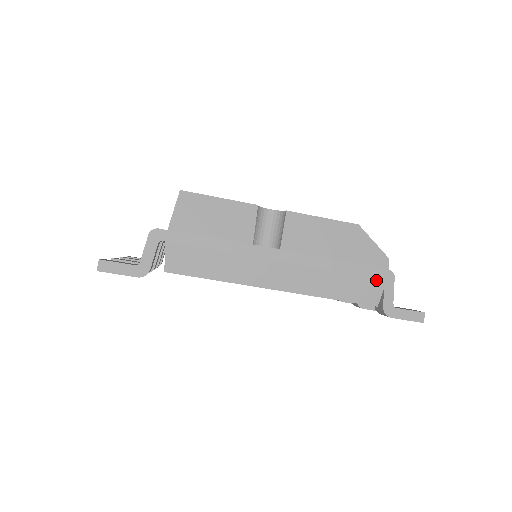
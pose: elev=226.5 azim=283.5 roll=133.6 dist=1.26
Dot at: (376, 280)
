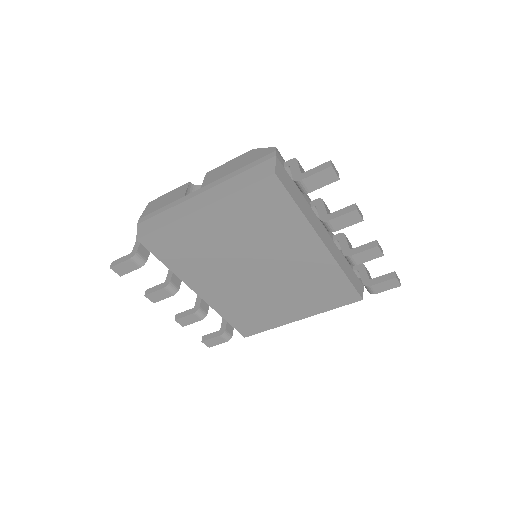
Dot at: (268, 161)
